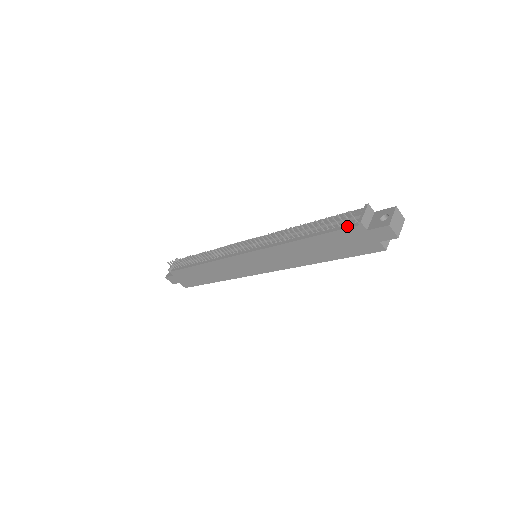
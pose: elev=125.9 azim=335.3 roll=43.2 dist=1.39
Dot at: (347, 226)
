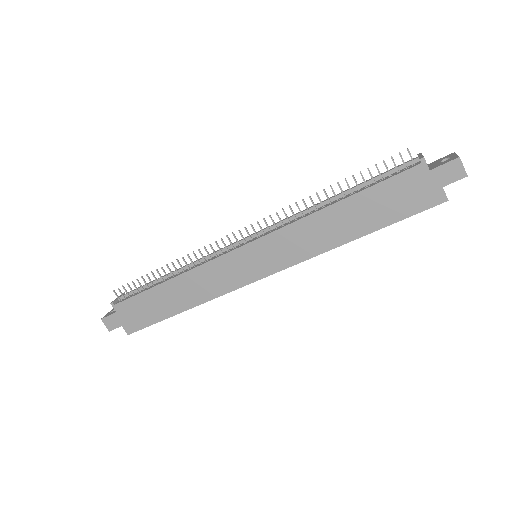
Dot at: (403, 170)
